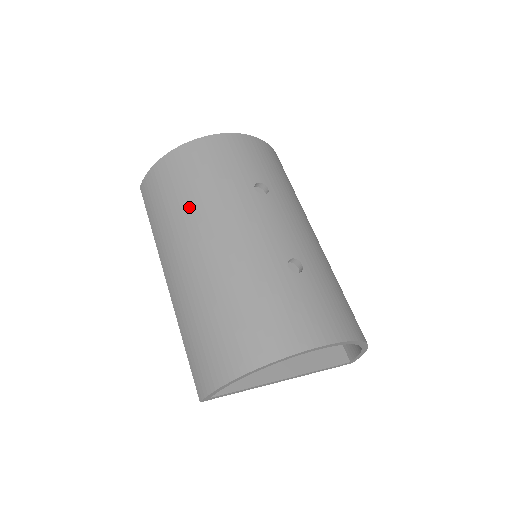
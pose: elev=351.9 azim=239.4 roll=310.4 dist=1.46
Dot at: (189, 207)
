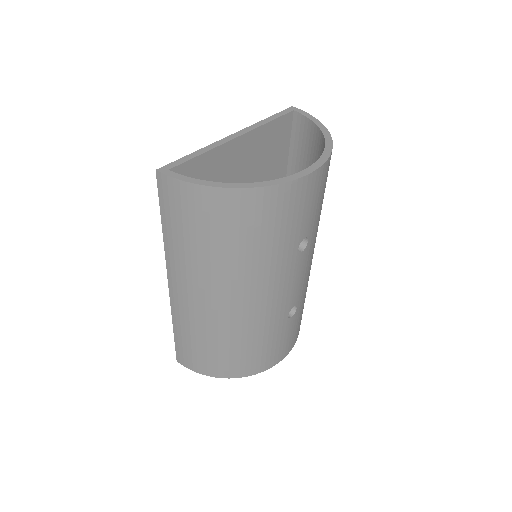
Dot at: (228, 264)
